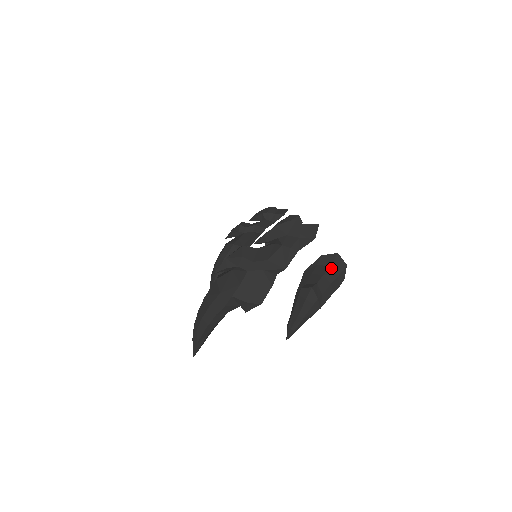
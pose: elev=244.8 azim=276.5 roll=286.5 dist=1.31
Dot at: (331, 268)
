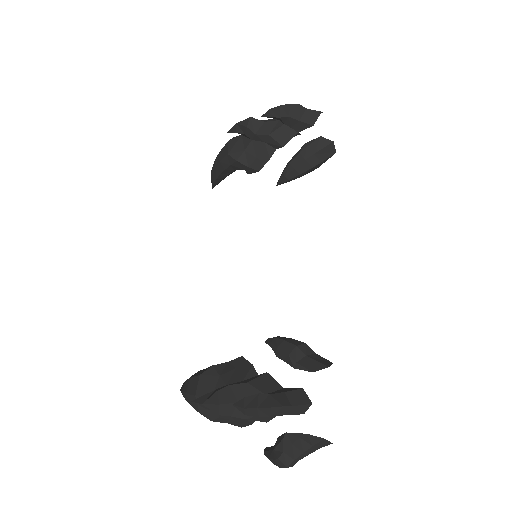
Dot at: (314, 447)
